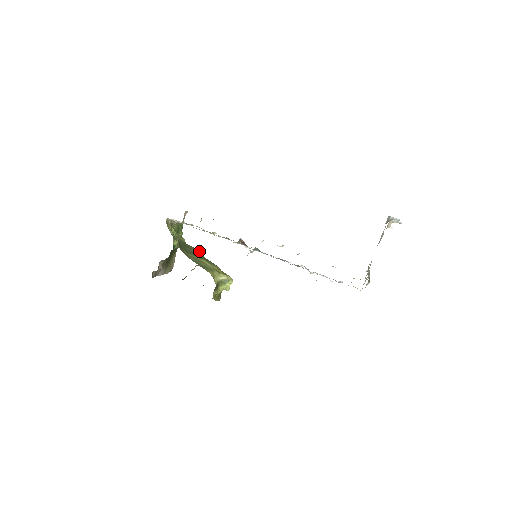
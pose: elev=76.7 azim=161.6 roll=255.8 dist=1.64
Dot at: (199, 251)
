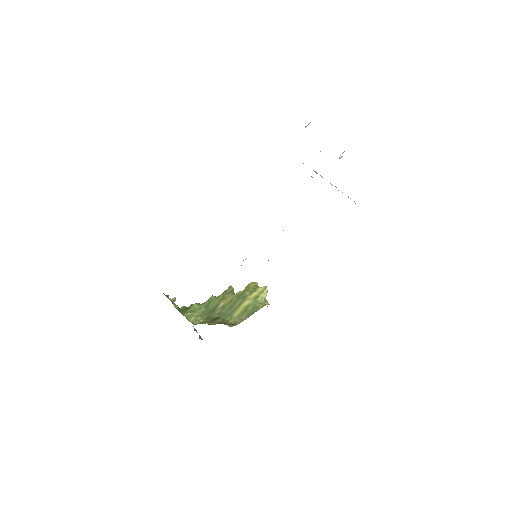
Dot at: (216, 297)
